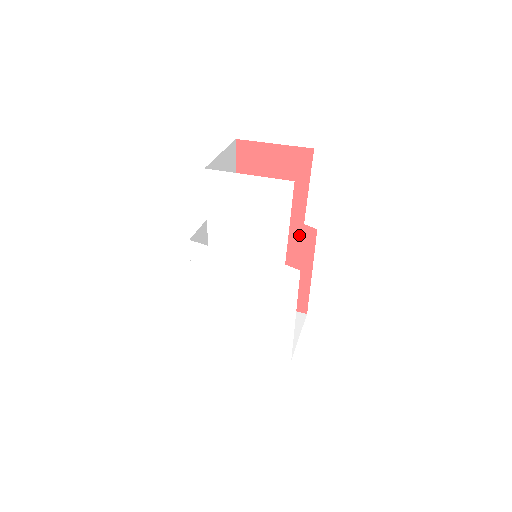
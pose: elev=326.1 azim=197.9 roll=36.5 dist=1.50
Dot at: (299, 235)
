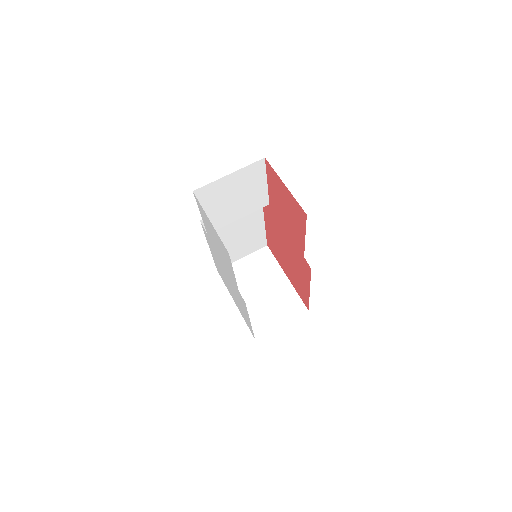
Dot at: (302, 260)
